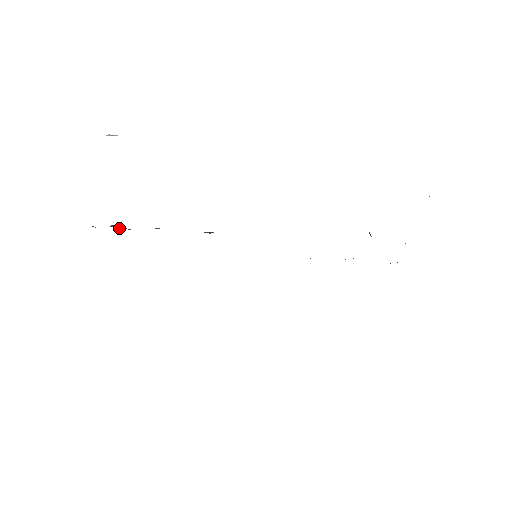
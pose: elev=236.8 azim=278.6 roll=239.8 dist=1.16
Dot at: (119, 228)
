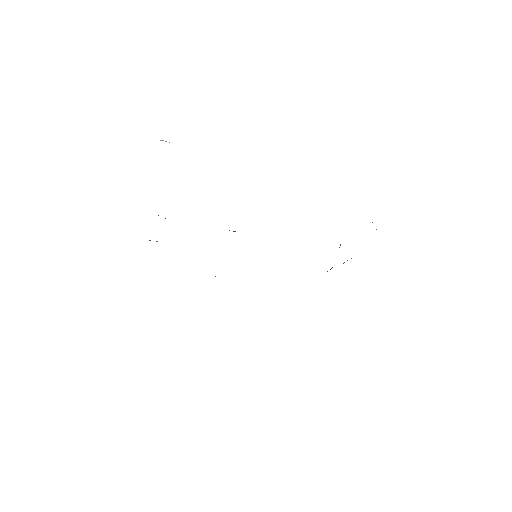
Dot at: (165, 218)
